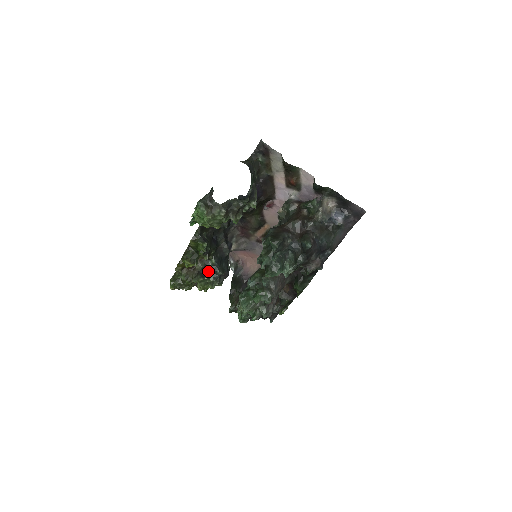
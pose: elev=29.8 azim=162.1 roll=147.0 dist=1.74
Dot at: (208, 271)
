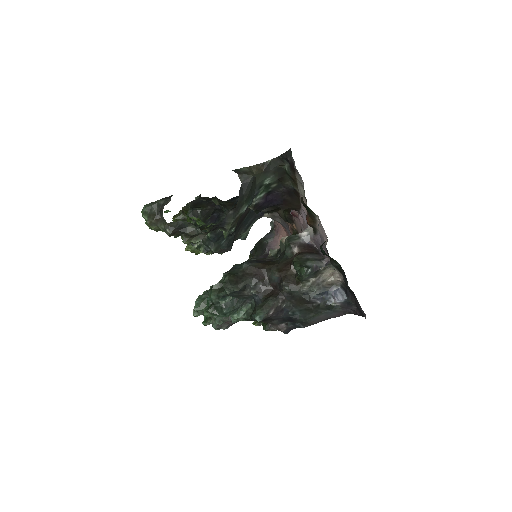
Dot at: (202, 239)
